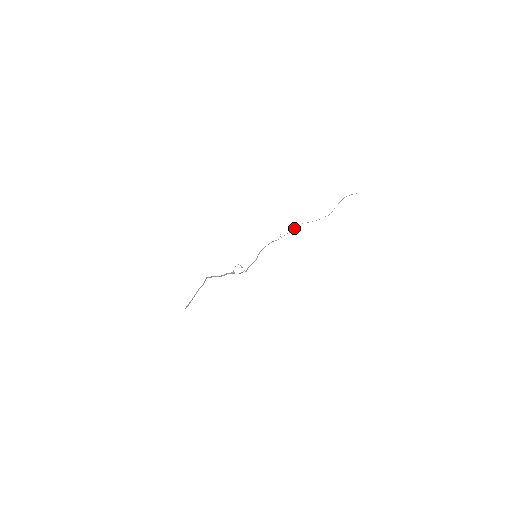
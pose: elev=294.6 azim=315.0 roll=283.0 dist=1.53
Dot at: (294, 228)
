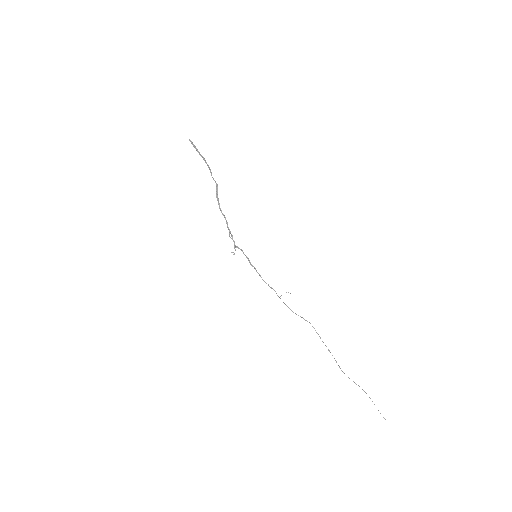
Dot at: (302, 317)
